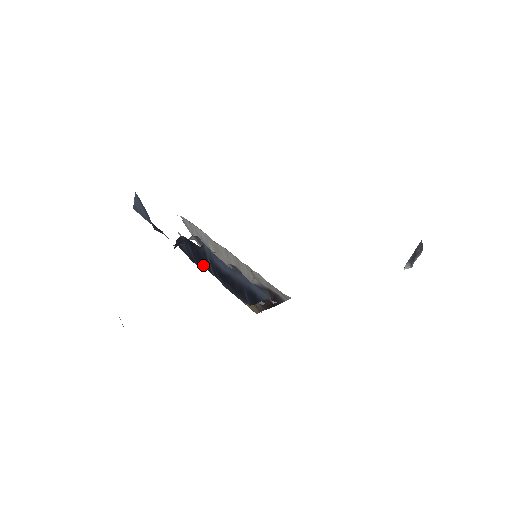
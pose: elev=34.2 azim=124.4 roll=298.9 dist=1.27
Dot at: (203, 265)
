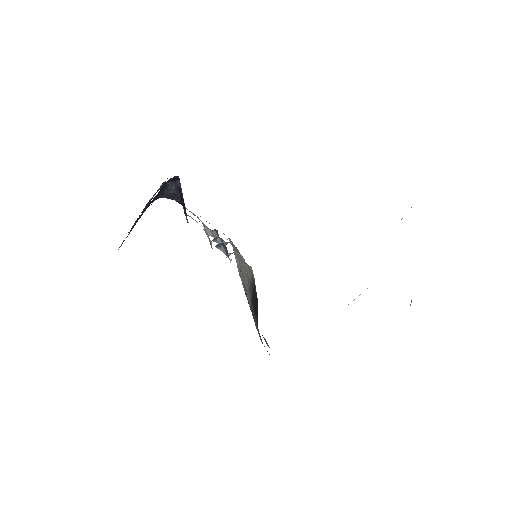
Dot at: occluded
